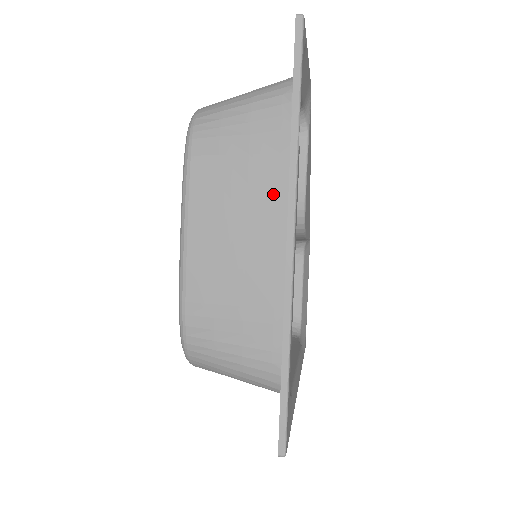
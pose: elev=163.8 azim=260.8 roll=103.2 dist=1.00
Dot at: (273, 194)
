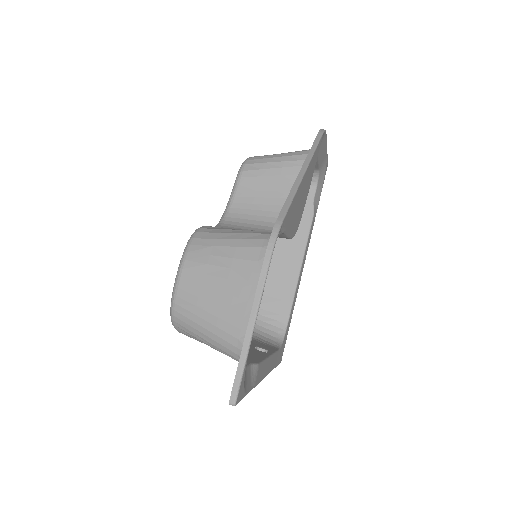
Dot at: (248, 354)
